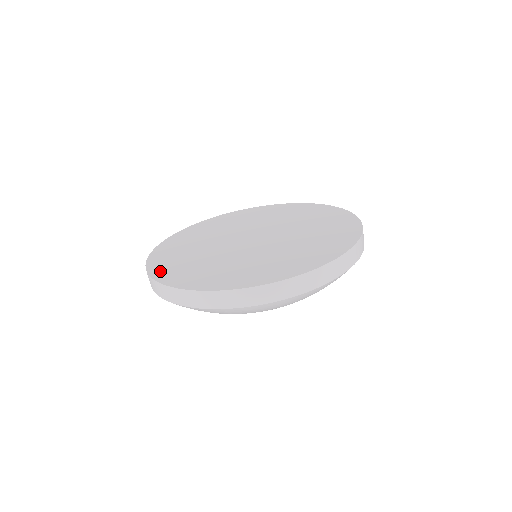
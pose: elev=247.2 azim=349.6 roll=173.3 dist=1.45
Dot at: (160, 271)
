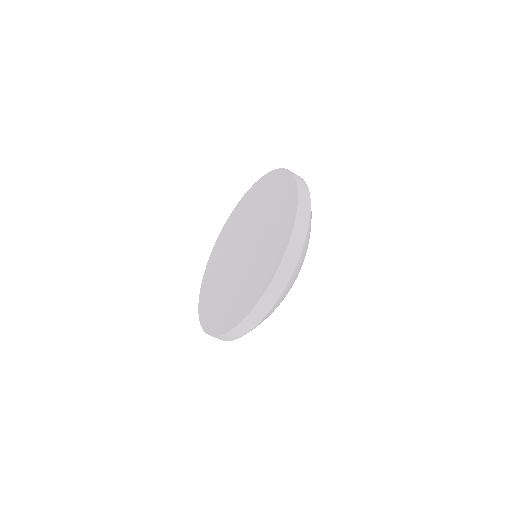
Dot at: (207, 323)
